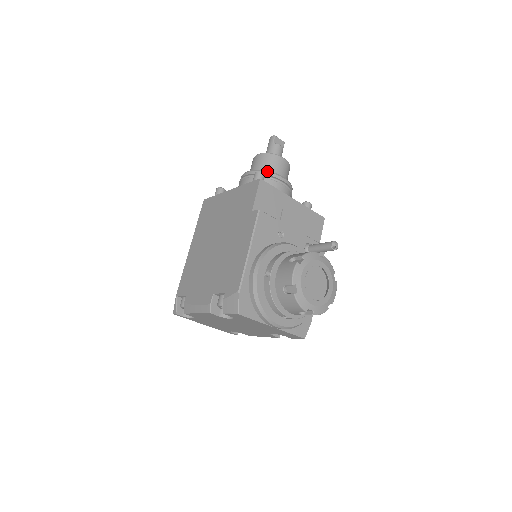
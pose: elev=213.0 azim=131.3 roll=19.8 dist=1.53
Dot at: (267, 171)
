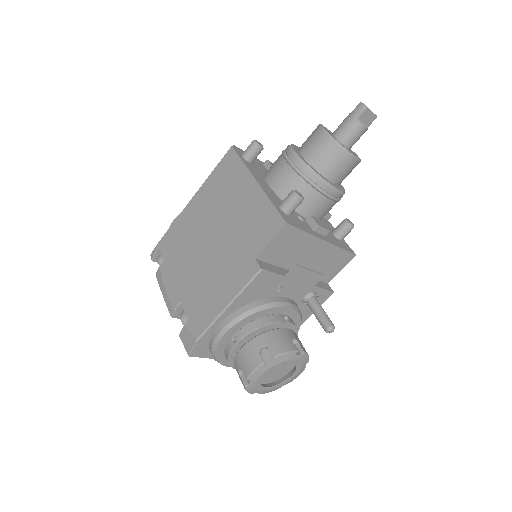
Dot at: (318, 176)
